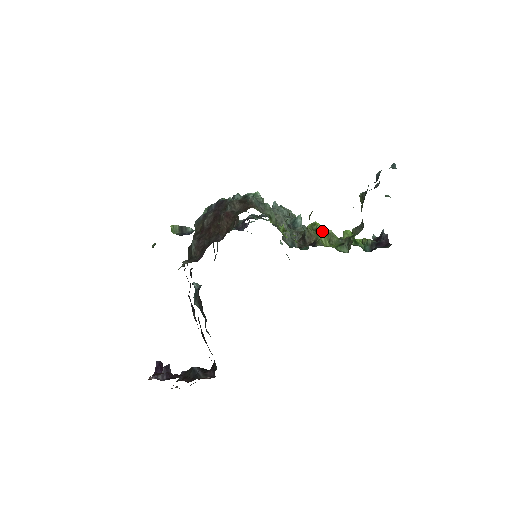
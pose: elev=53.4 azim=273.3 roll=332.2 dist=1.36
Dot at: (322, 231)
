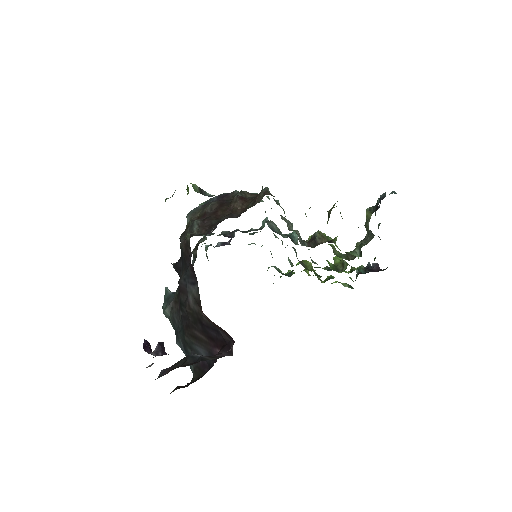
Dot at: occluded
